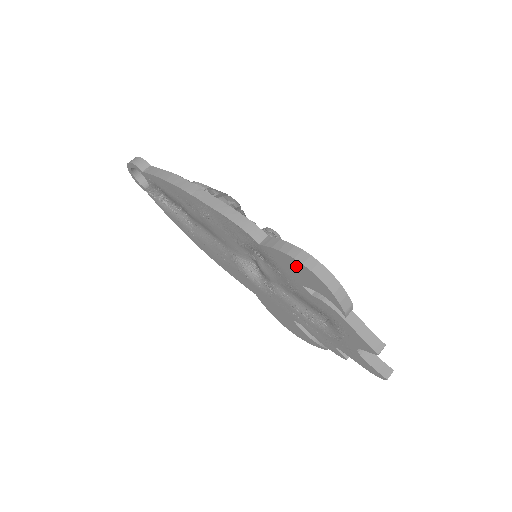
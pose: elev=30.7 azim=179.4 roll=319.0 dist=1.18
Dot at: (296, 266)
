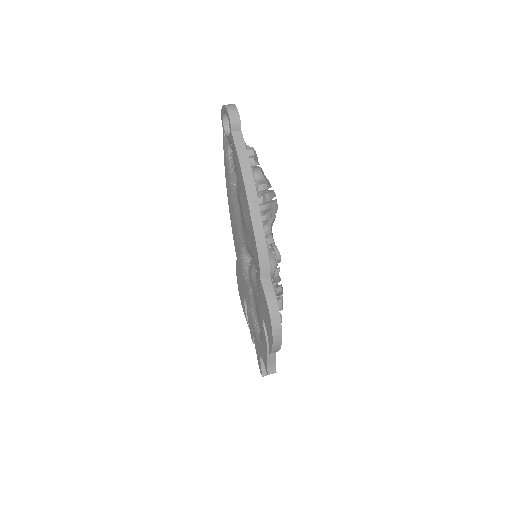
Dot at: (268, 316)
